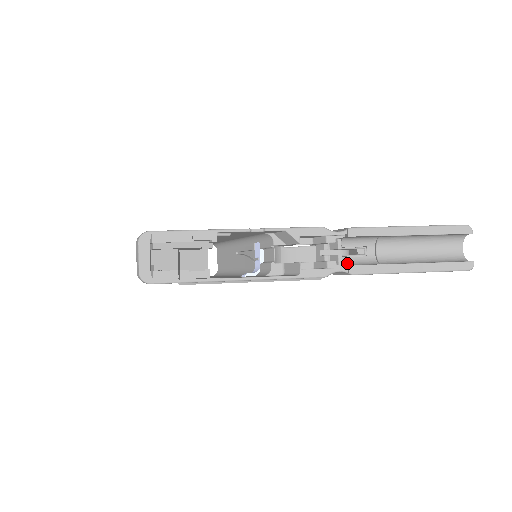
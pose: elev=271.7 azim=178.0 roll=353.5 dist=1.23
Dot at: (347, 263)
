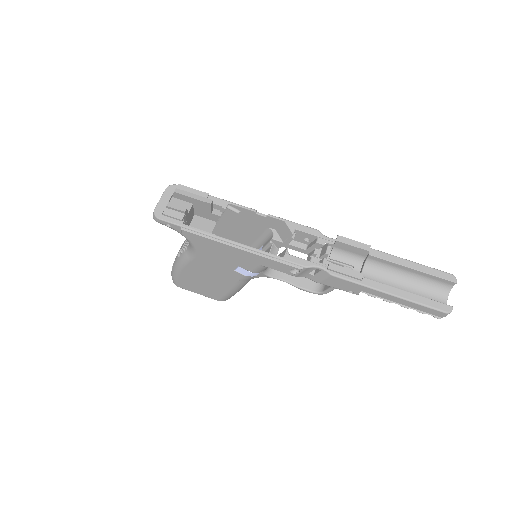
Dot at: occluded
